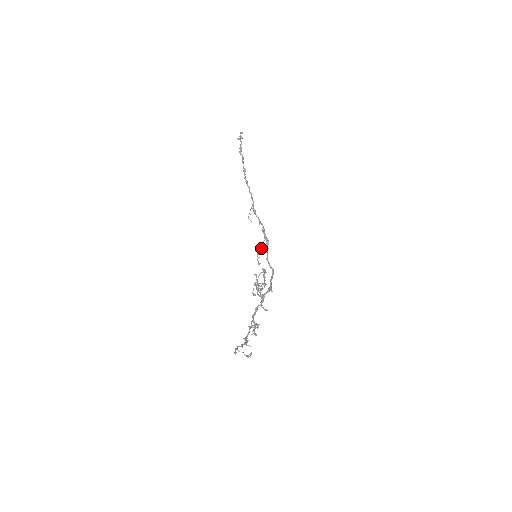
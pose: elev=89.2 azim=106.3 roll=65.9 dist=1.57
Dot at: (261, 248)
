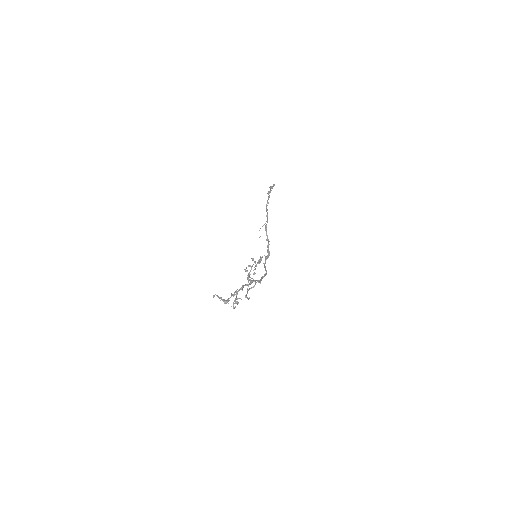
Dot at: occluded
